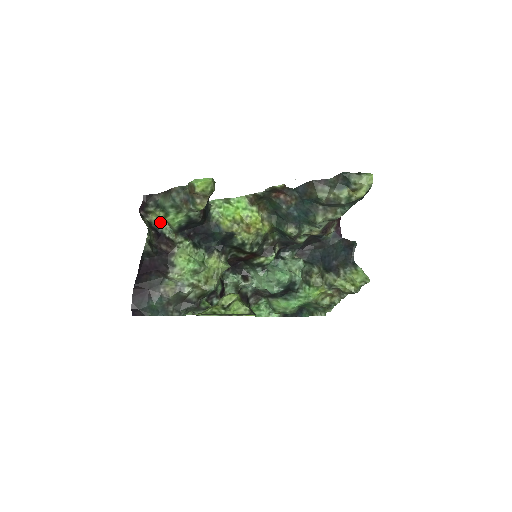
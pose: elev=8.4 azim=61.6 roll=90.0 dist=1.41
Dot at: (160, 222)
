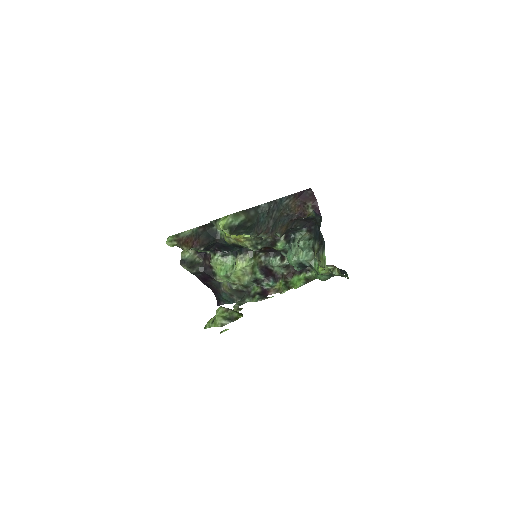
Dot at: occluded
